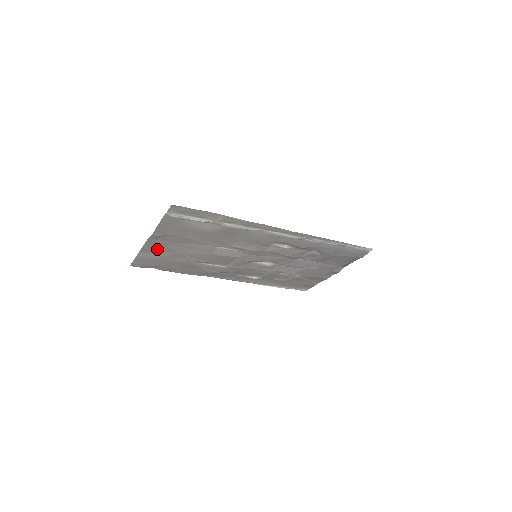
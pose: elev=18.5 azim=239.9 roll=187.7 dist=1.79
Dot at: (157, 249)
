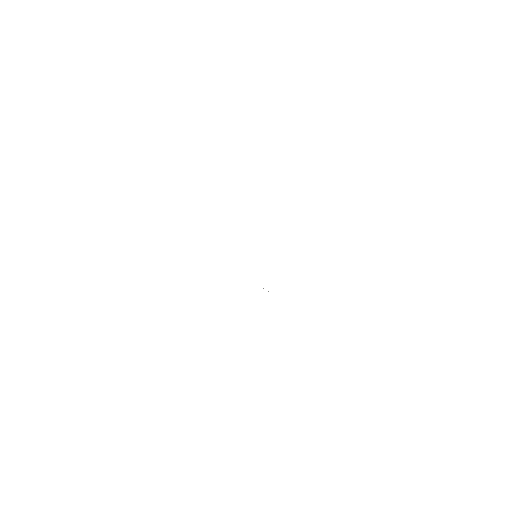
Dot at: occluded
